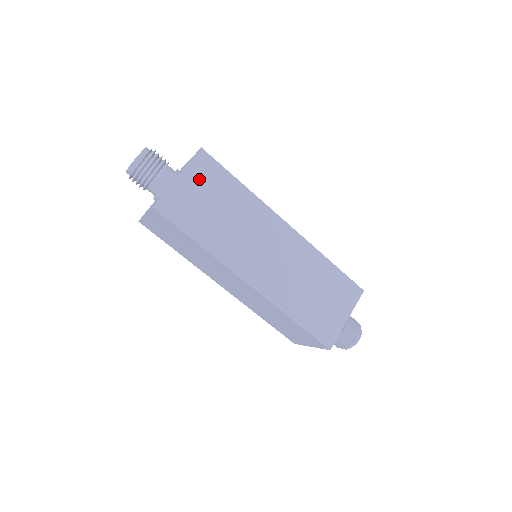
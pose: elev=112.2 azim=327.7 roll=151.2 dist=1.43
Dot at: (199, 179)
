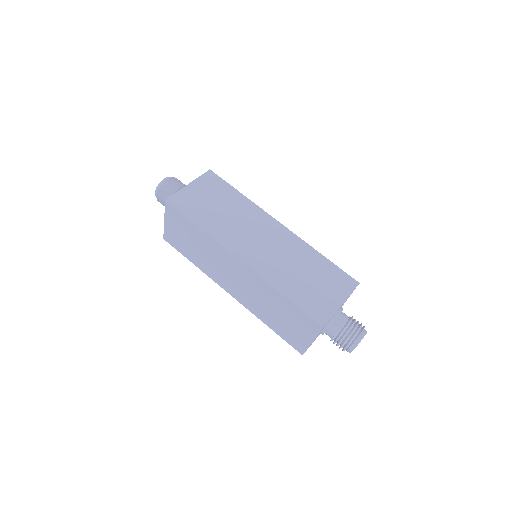
Dot at: (205, 187)
